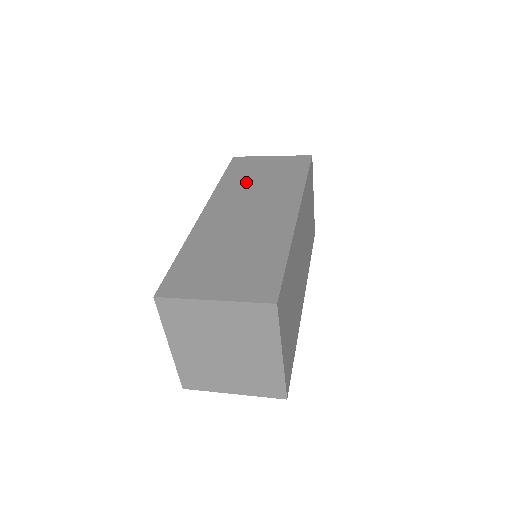
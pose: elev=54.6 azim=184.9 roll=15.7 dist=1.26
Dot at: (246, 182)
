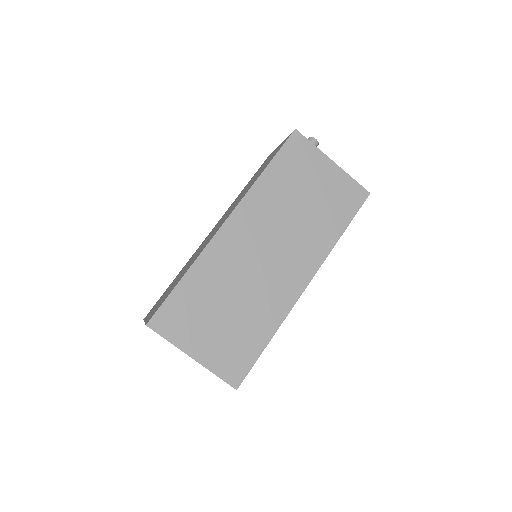
Dot at: occluded
